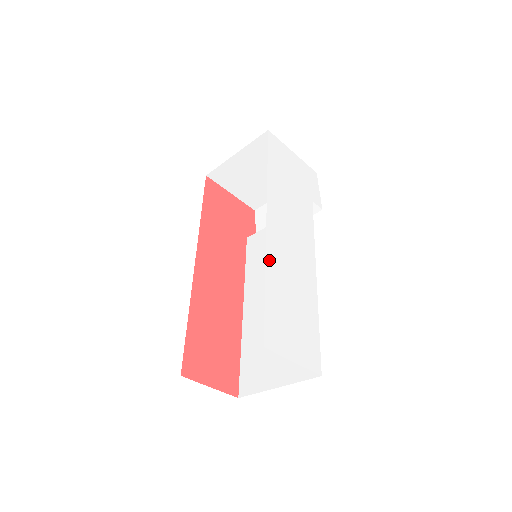
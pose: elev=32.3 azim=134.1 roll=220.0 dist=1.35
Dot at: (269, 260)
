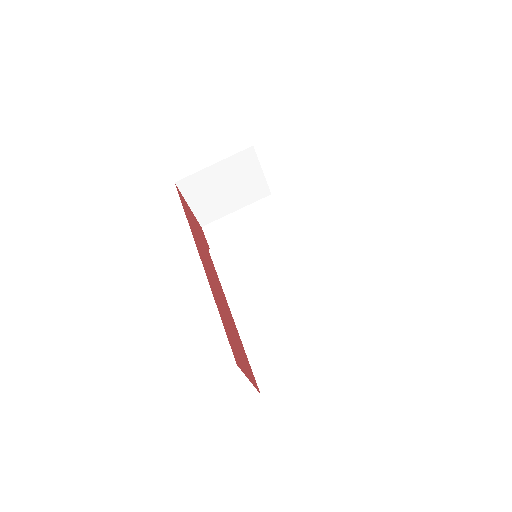
Dot at: occluded
